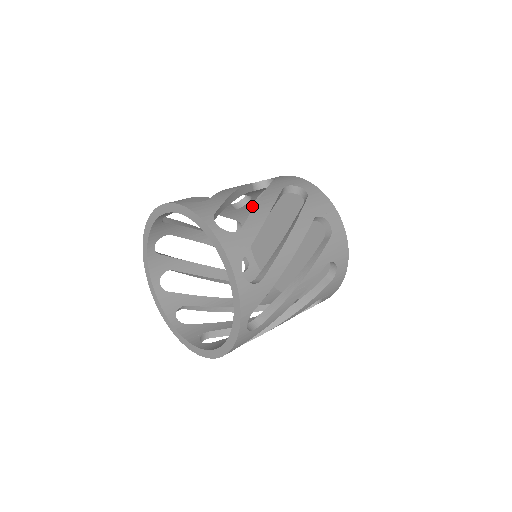
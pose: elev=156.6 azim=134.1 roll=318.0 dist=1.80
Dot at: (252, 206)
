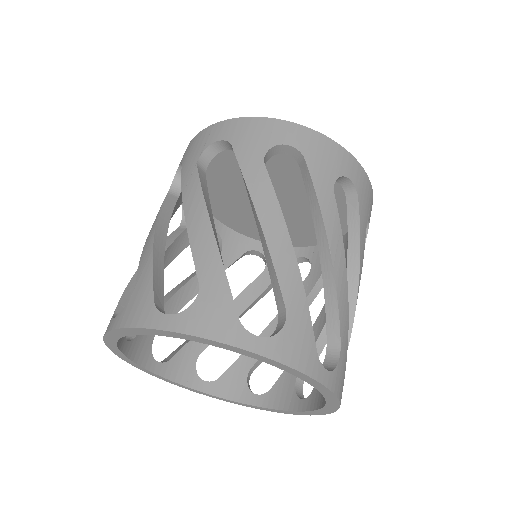
Dot at: occluded
